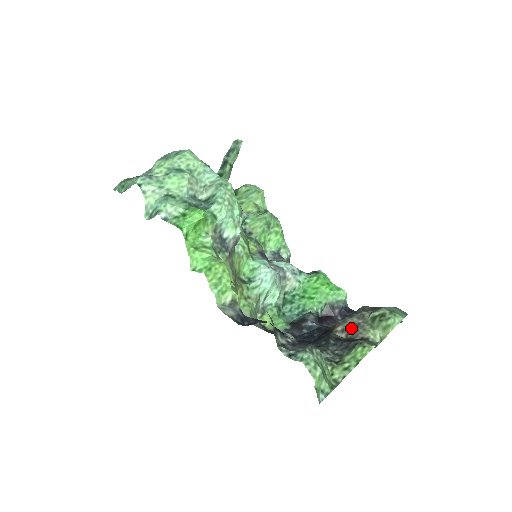
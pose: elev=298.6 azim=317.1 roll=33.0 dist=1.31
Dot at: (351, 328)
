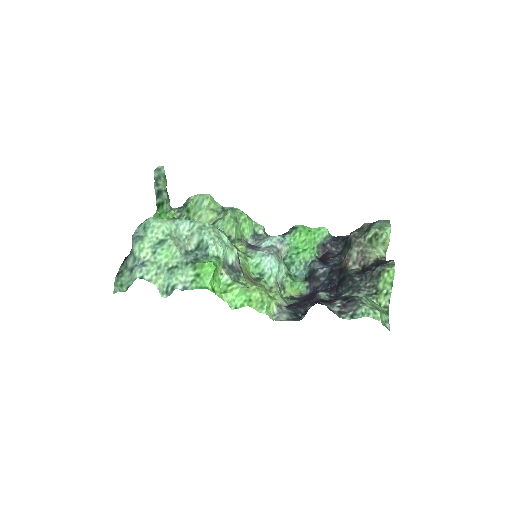
Dot at: (359, 258)
